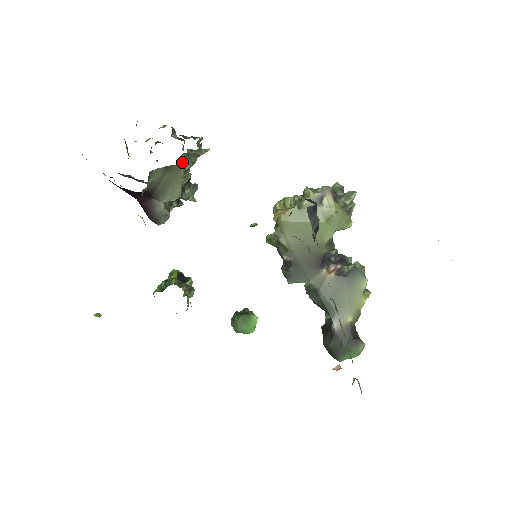
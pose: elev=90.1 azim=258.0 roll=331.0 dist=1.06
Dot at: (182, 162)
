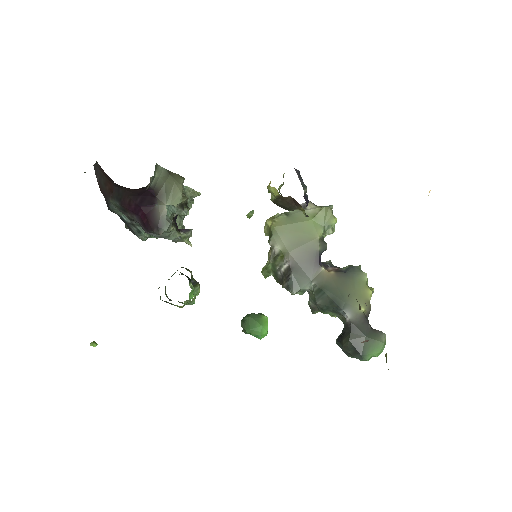
Dot at: occluded
